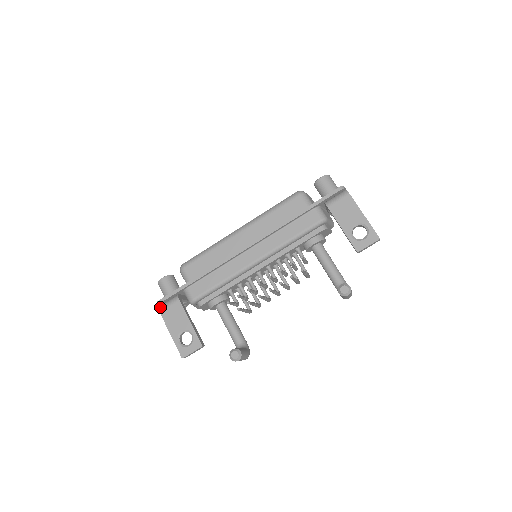
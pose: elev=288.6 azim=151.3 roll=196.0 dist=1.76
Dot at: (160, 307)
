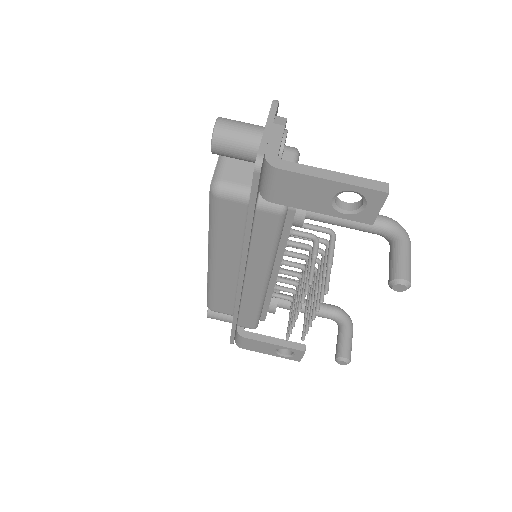
Dot at: (237, 345)
